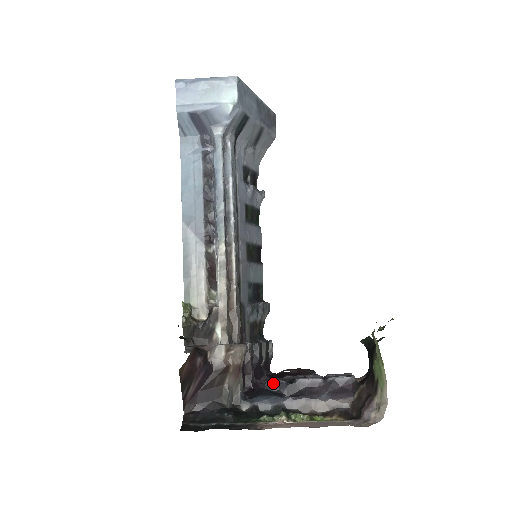
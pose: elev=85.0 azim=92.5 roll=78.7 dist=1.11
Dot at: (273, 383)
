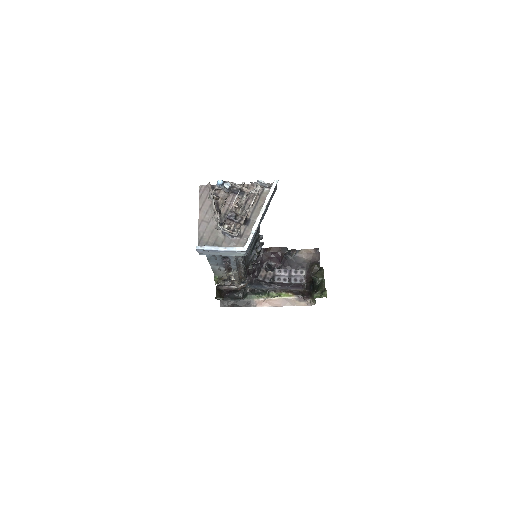
Dot at: (263, 281)
